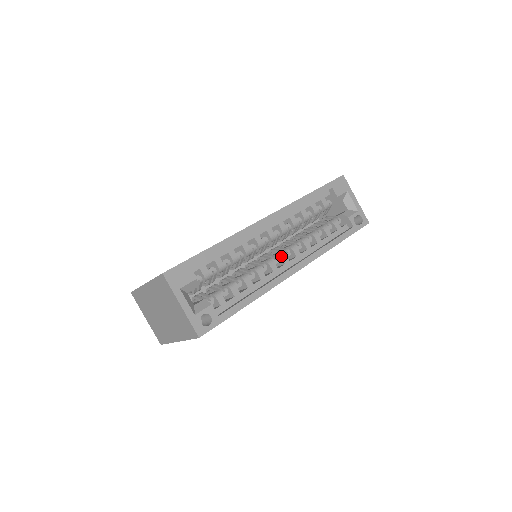
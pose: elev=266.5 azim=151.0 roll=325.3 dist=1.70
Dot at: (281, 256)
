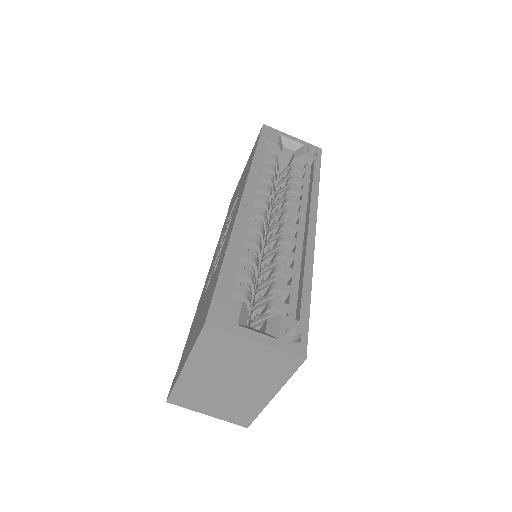
Dot at: (287, 226)
